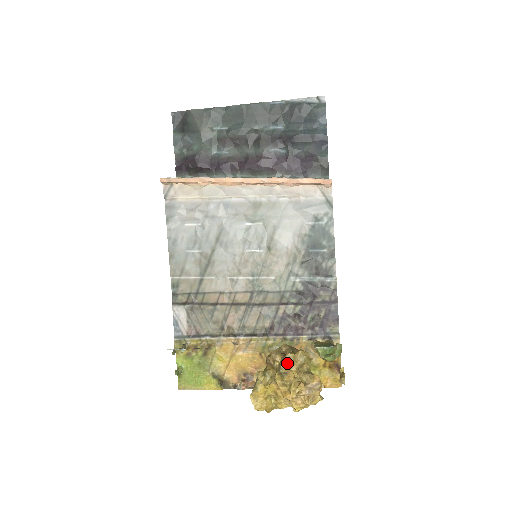
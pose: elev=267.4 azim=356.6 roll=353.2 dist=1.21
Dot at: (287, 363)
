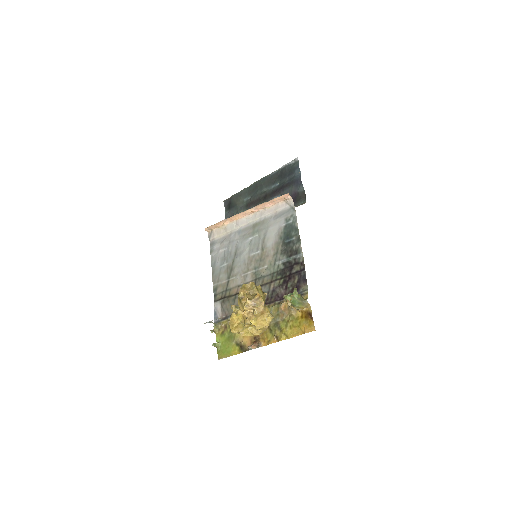
Dot at: (242, 290)
